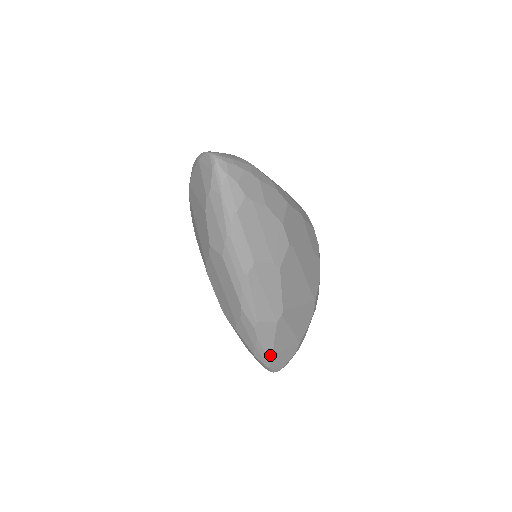
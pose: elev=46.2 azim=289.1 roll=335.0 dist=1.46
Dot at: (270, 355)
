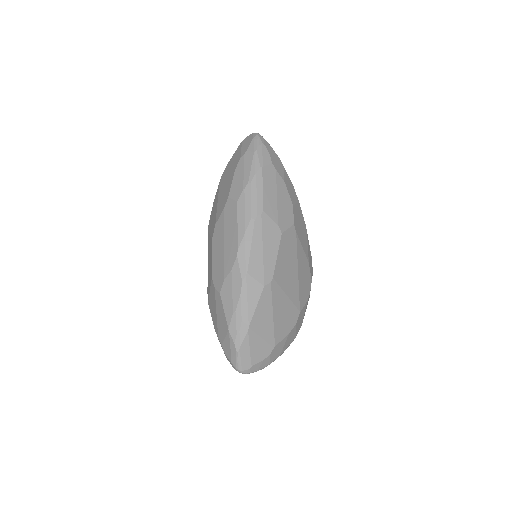
Dot at: (245, 329)
